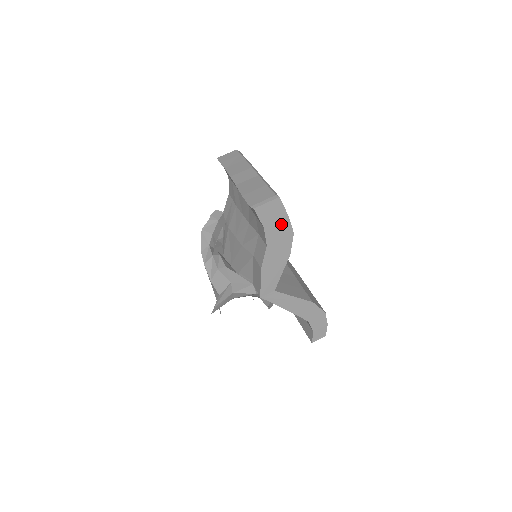
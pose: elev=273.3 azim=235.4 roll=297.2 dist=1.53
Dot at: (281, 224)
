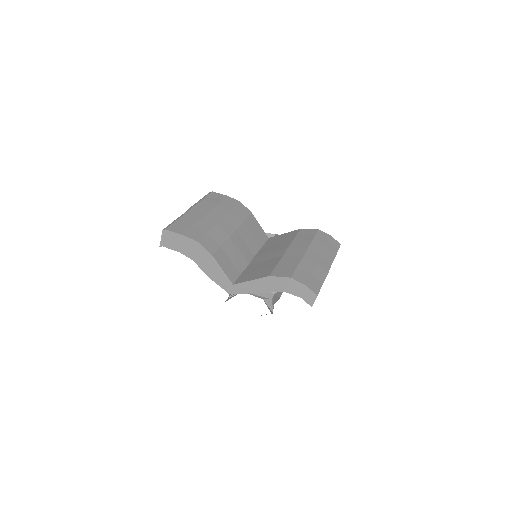
Dot at: (185, 243)
